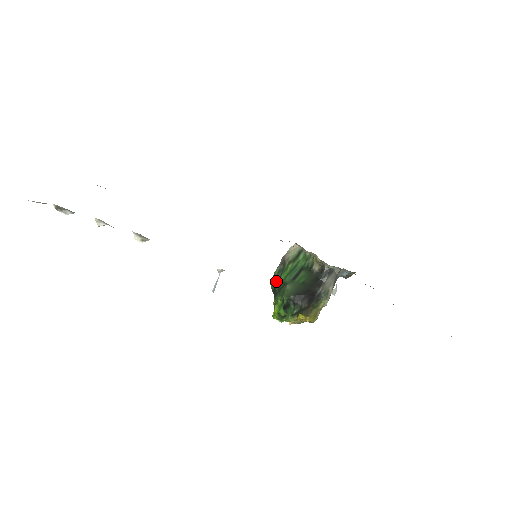
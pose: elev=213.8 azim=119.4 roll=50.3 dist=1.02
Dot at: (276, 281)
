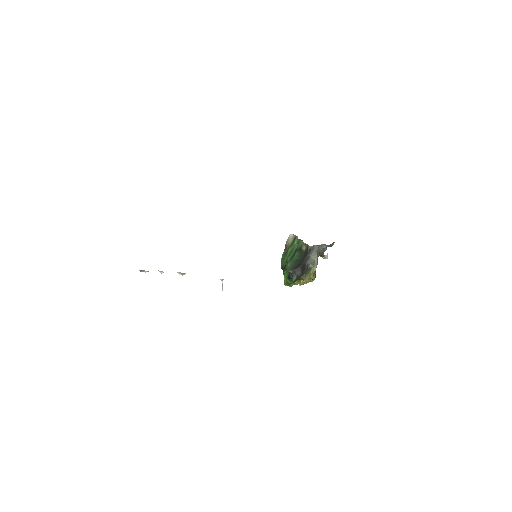
Dot at: (282, 262)
